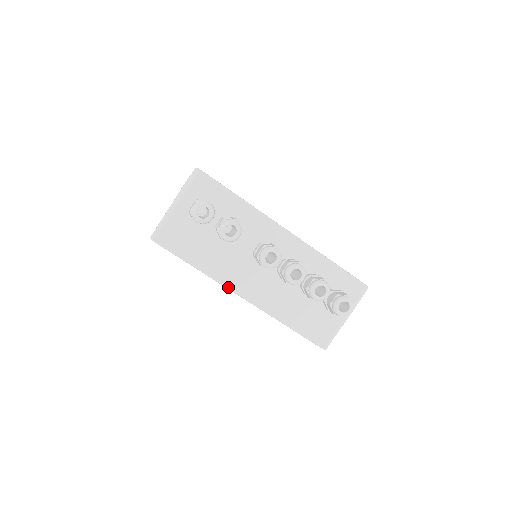
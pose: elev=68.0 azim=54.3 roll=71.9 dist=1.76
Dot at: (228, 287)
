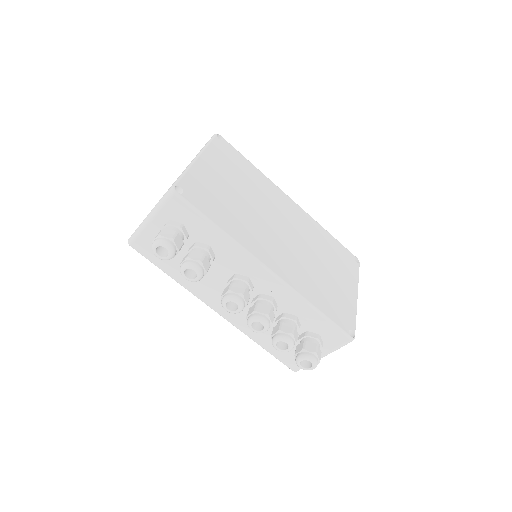
Dot at: (202, 300)
